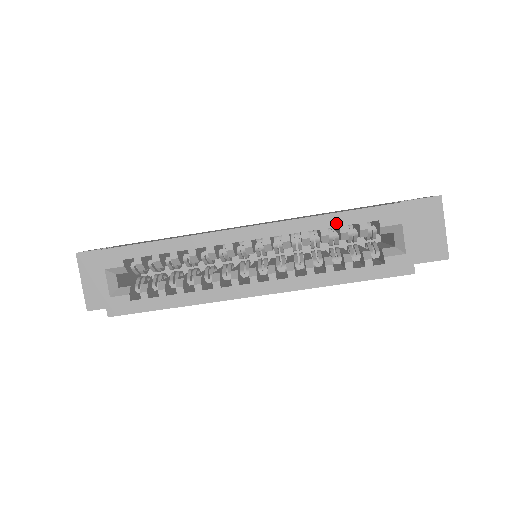
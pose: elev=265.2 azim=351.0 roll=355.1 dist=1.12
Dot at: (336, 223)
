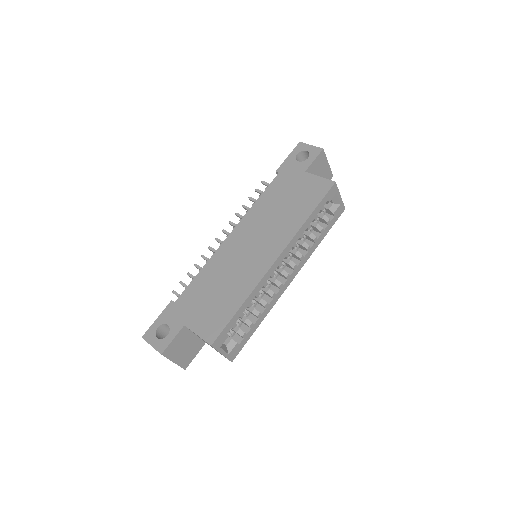
Dot at: (313, 218)
